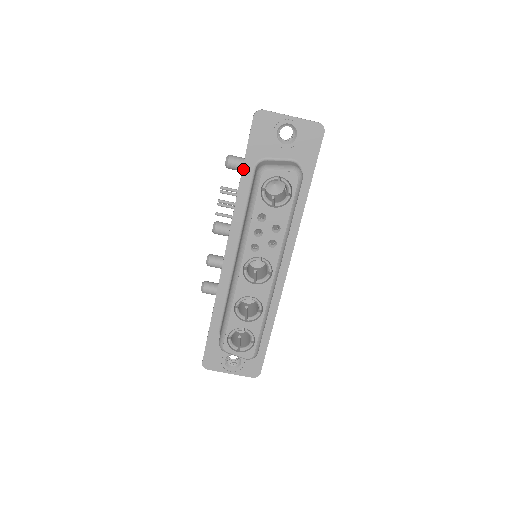
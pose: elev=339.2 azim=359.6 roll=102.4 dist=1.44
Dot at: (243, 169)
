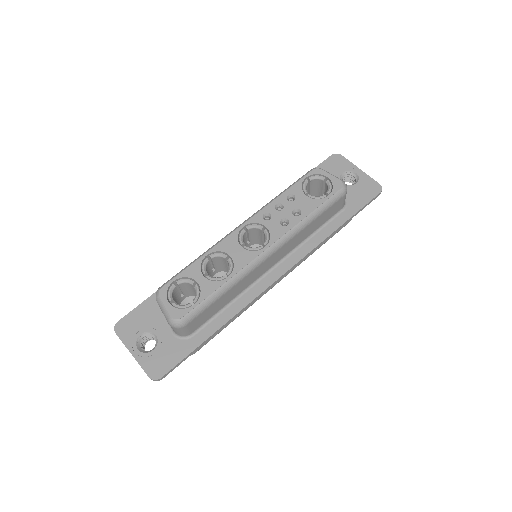
Dot at: occluded
